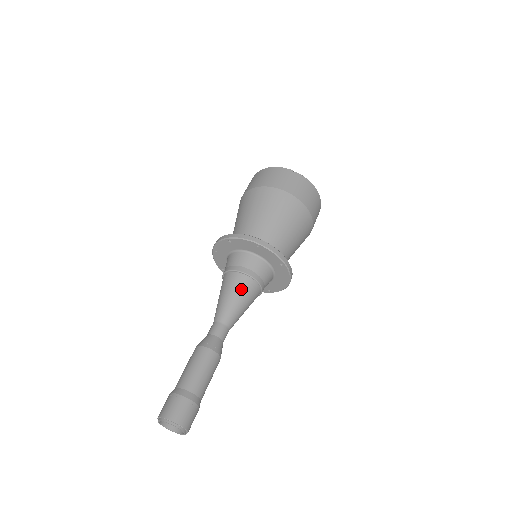
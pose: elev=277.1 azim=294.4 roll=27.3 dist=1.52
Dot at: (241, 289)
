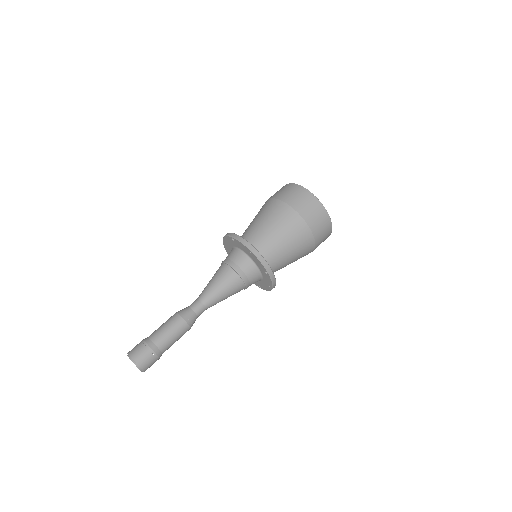
Dot at: (227, 281)
